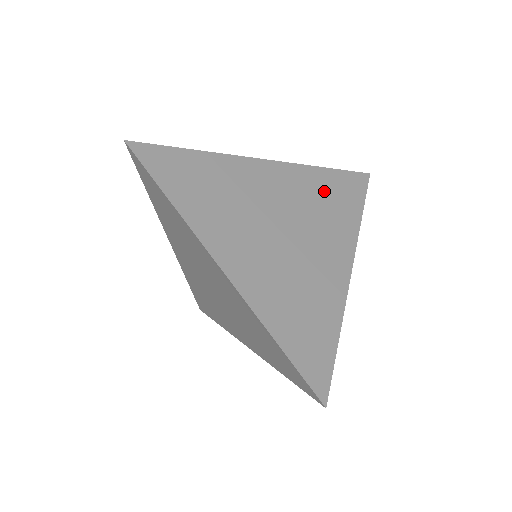
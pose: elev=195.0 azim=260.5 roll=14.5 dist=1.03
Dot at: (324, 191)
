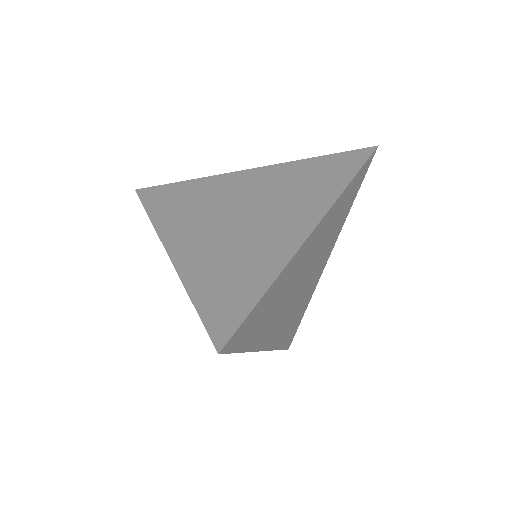
Dot at: (340, 211)
